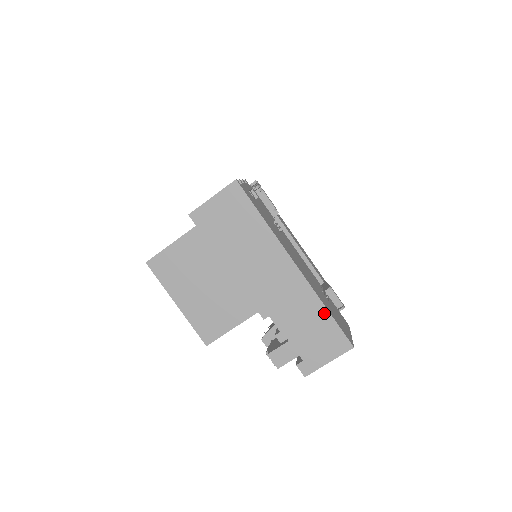
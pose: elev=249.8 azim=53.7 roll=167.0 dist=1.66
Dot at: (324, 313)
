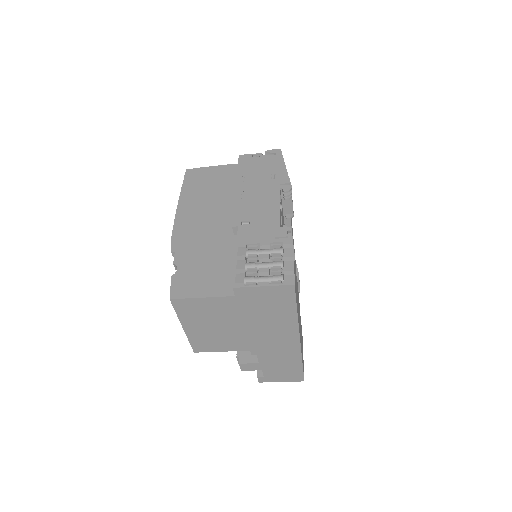
Dot at: (299, 364)
